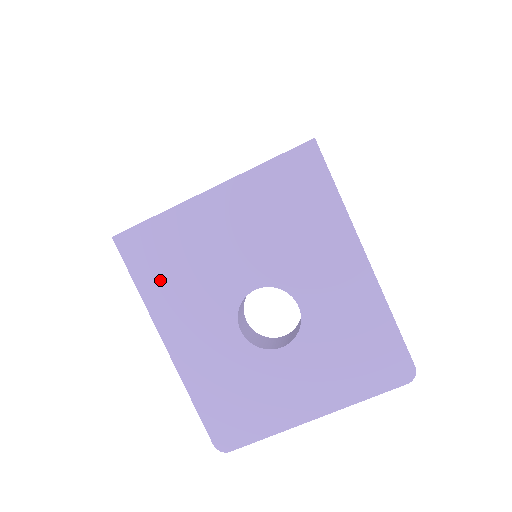
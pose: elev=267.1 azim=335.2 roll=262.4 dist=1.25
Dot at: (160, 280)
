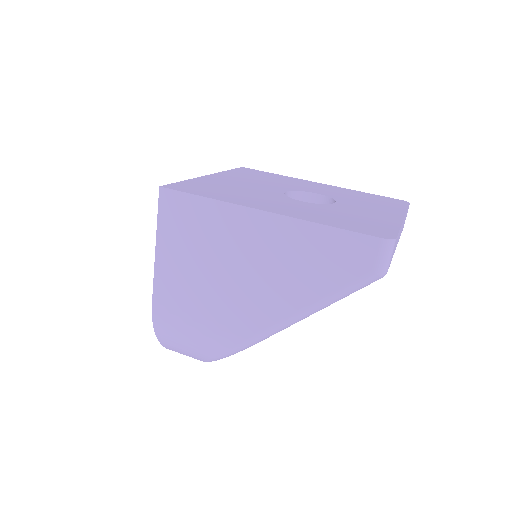
Dot at: (220, 194)
